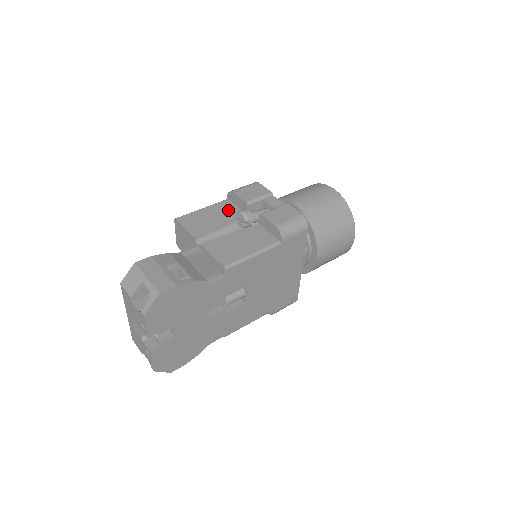
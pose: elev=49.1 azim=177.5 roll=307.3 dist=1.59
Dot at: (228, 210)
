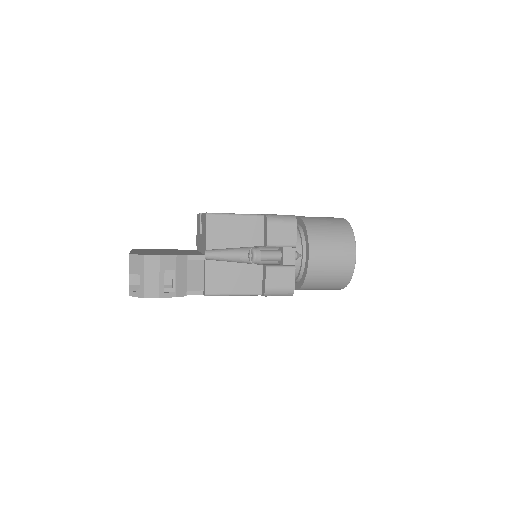
Dot at: (253, 232)
